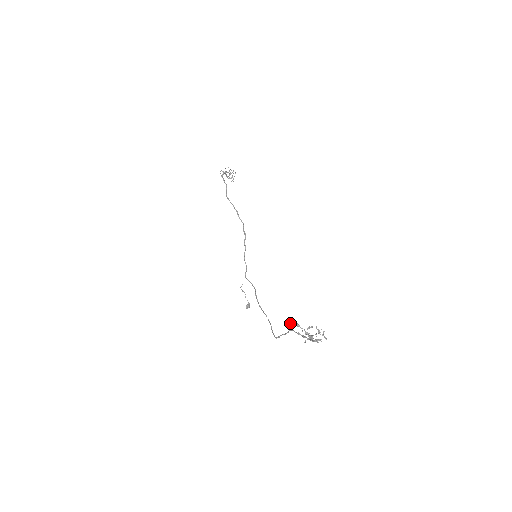
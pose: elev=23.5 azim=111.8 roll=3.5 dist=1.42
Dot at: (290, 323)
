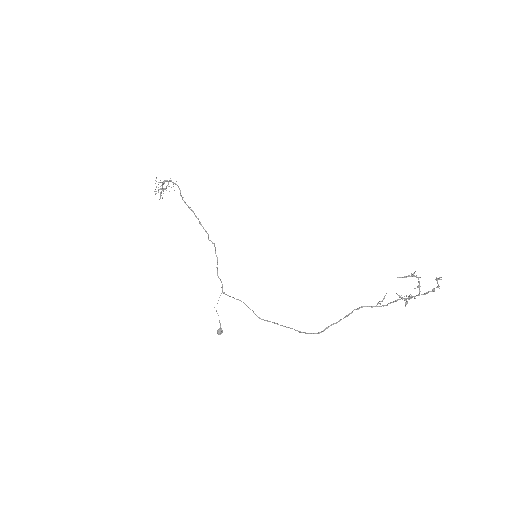
Dot at: (404, 276)
